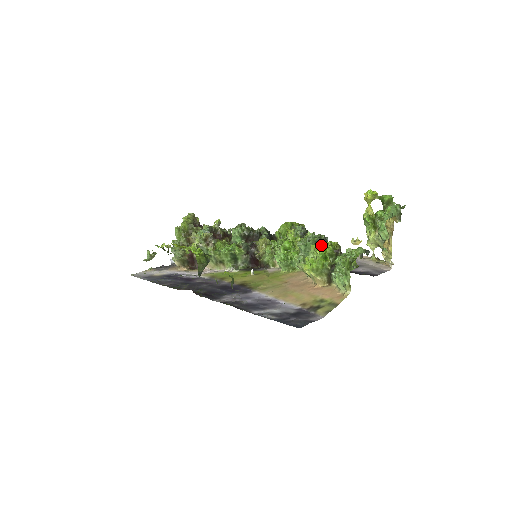
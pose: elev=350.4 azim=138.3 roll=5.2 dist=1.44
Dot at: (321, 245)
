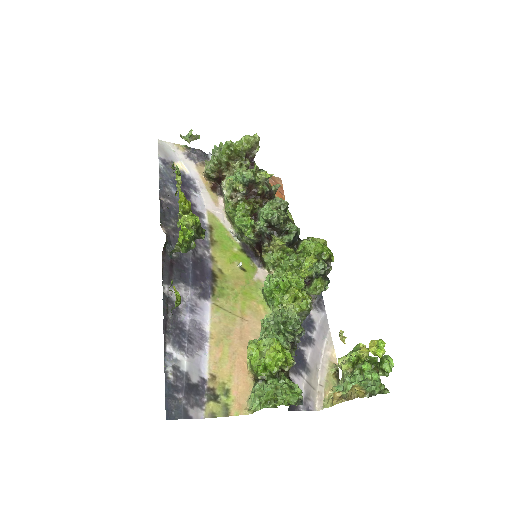
Dot at: (274, 356)
